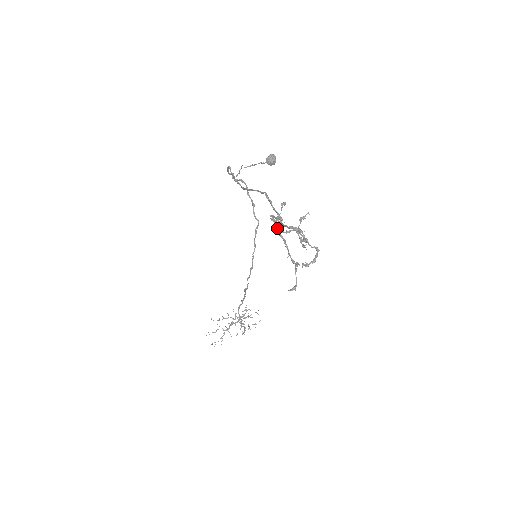
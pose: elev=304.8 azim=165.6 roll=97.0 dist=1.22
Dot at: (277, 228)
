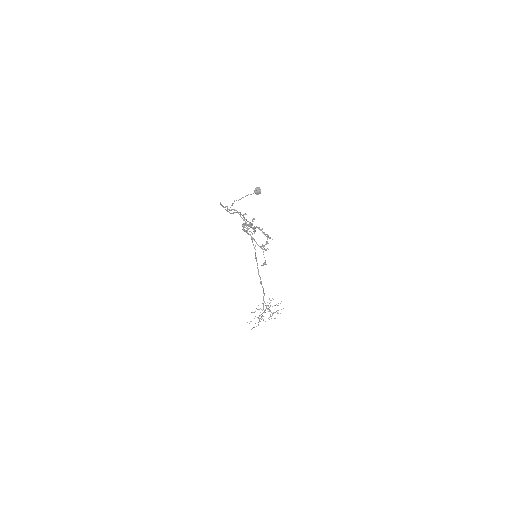
Dot at: occluded
